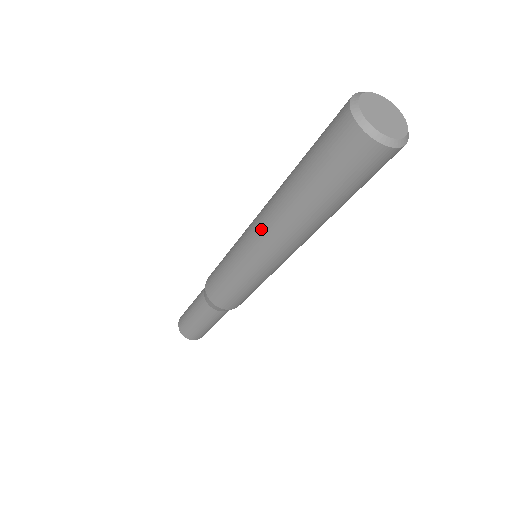
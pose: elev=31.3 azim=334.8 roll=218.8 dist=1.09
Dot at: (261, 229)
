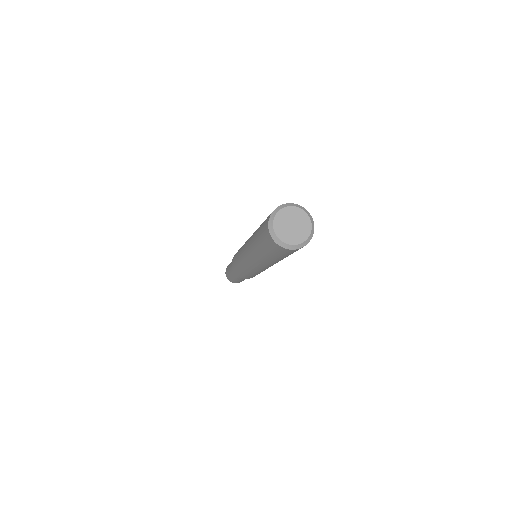
Dot at: (250, 261)
